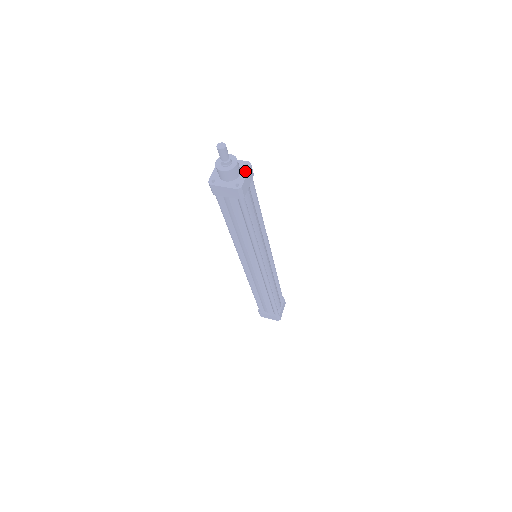
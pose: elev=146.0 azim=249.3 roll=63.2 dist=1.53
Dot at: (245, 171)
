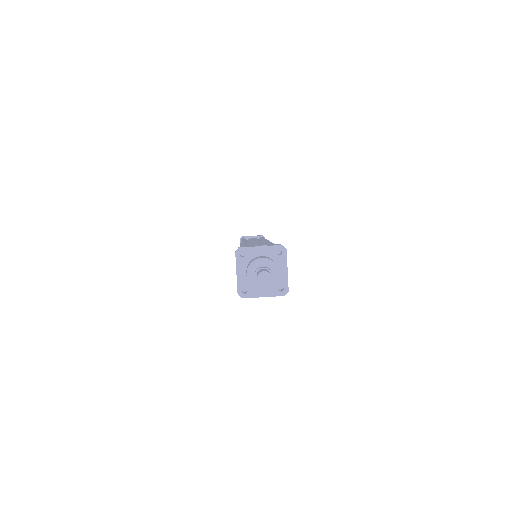
Dot at: (283, 264)
